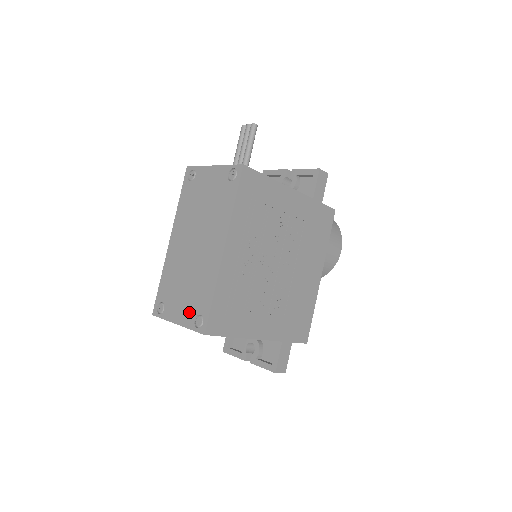
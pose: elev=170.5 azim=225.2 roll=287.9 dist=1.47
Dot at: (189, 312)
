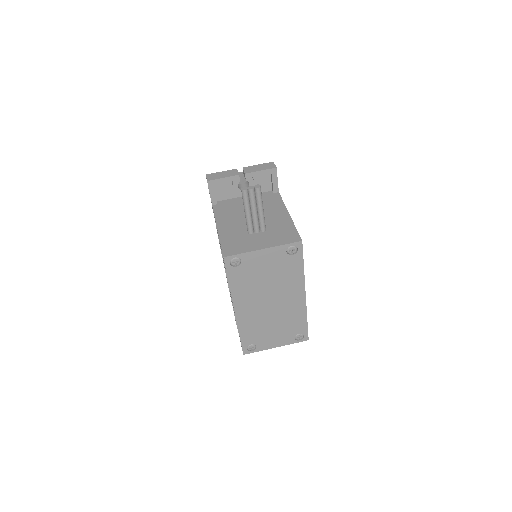
Dot at: (287, 337)
